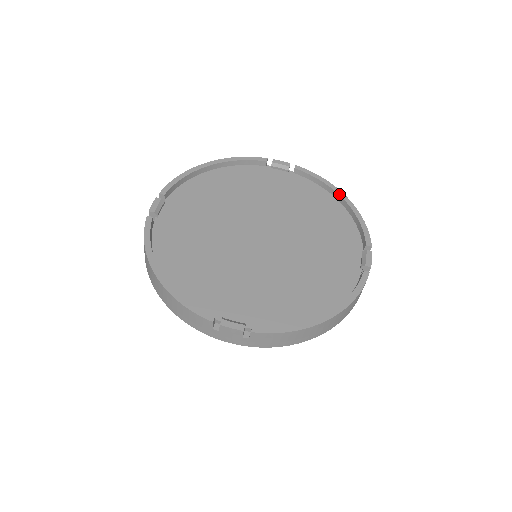
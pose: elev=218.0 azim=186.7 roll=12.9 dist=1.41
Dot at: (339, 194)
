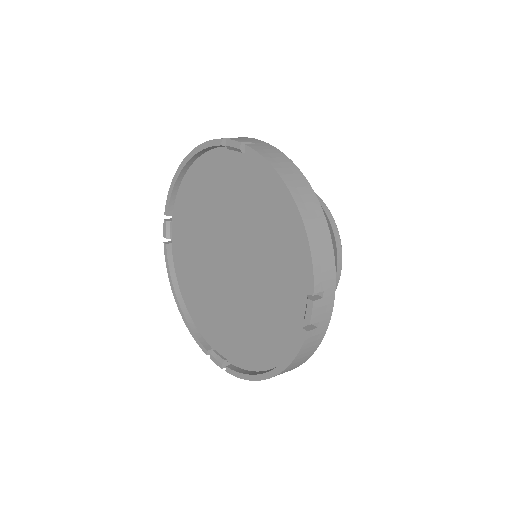
Dot at: (286, 197)
